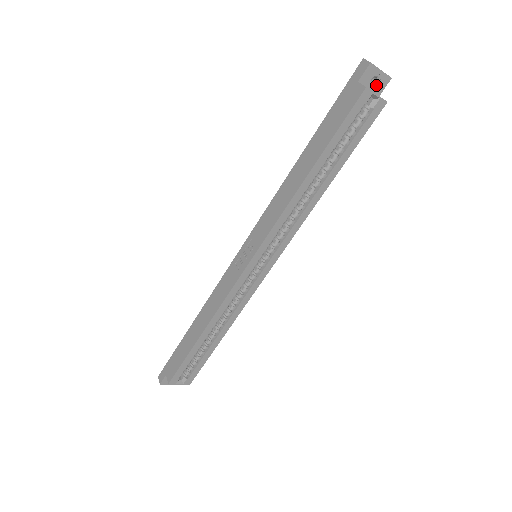
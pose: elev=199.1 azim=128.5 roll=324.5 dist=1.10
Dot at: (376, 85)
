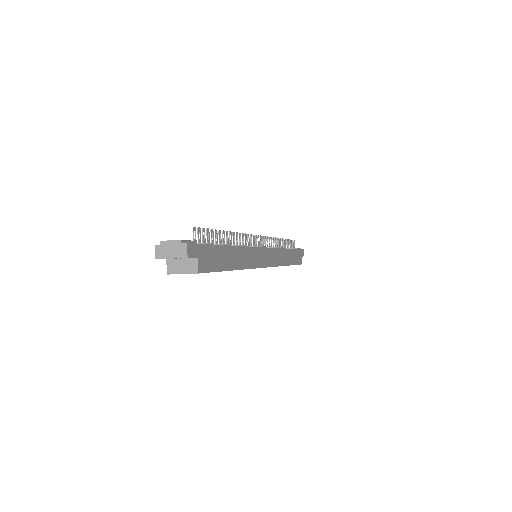
Dot at: (183, 258)
